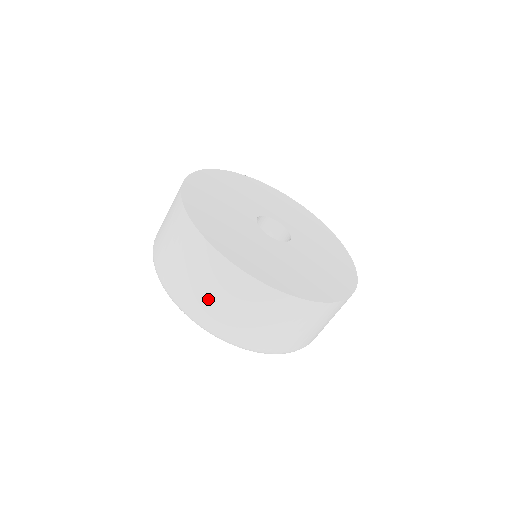
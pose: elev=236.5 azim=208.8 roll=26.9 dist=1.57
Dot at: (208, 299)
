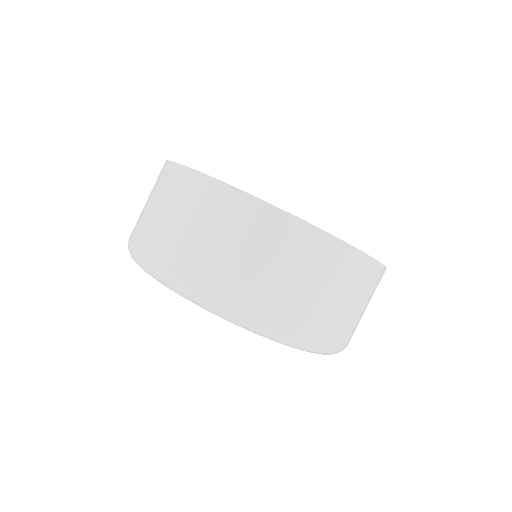
Dot at: (144, 213)
